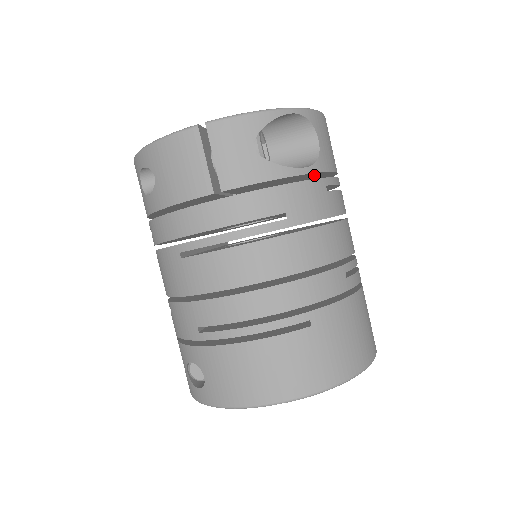
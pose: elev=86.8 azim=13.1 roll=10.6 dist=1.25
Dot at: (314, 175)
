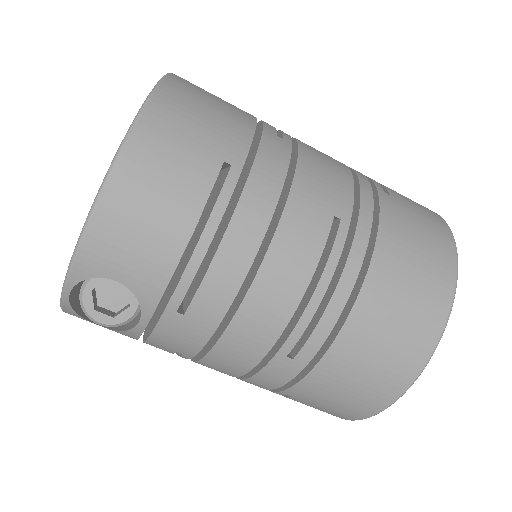
Dot at: occluded
